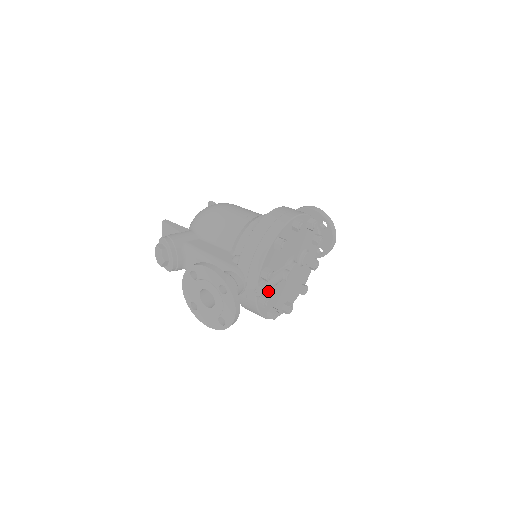
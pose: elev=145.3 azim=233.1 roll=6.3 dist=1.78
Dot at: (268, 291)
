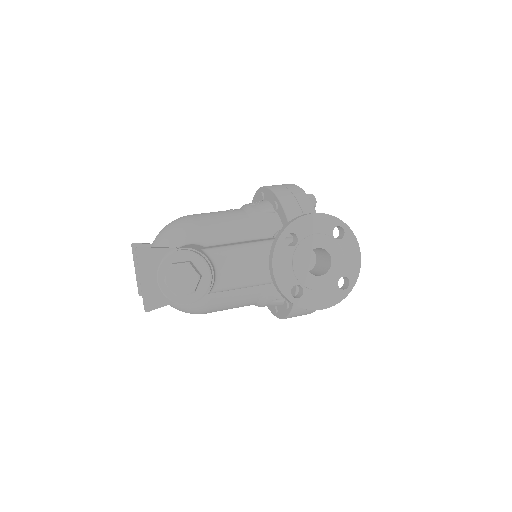
Dot at: occluded
